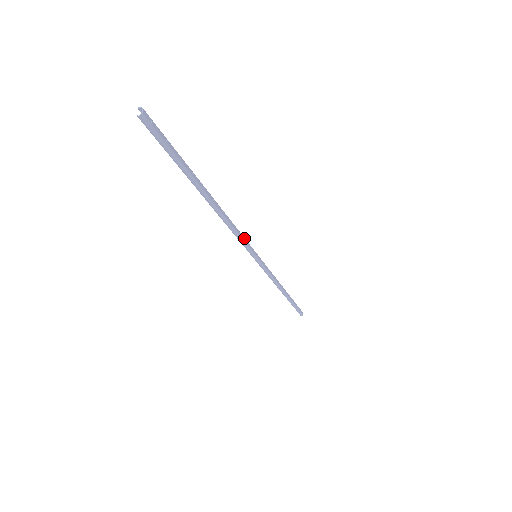
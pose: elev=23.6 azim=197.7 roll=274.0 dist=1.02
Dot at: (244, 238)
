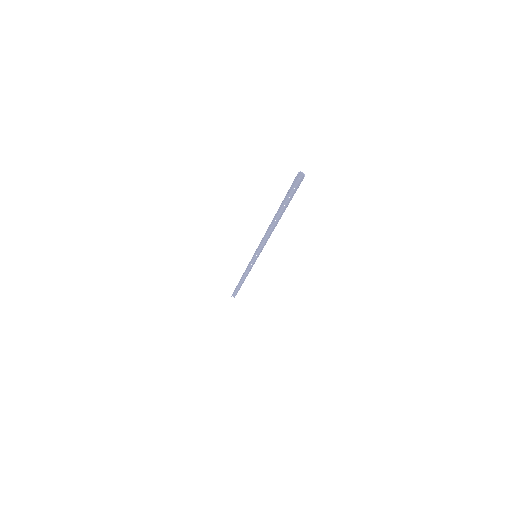
Dot at: (261, 244)
